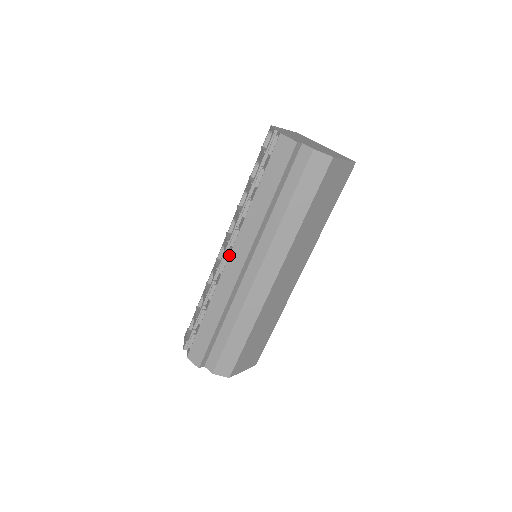
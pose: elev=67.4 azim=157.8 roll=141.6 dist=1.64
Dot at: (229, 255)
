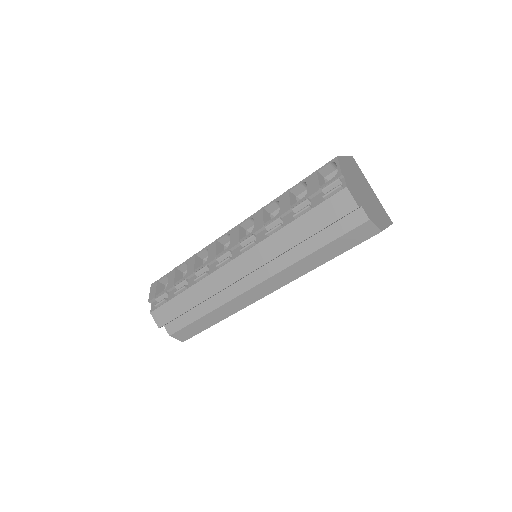
Dot at: (235, 258)
